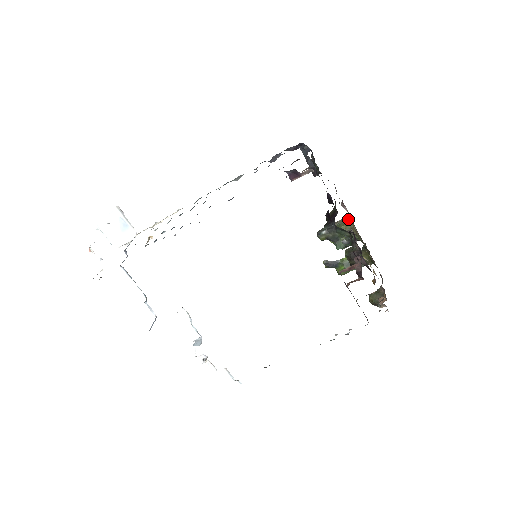
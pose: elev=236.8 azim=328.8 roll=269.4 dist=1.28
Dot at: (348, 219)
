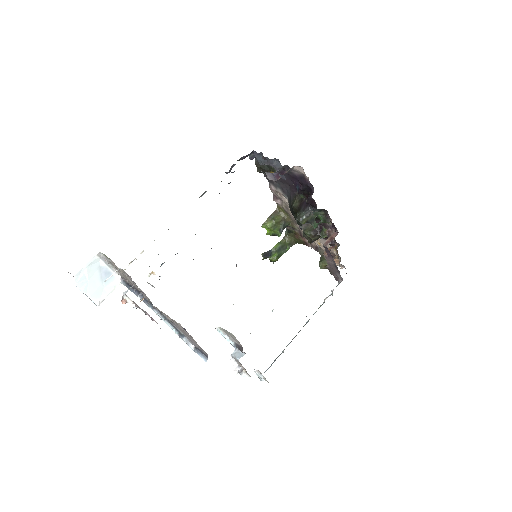
Dot at: (278, 211)
